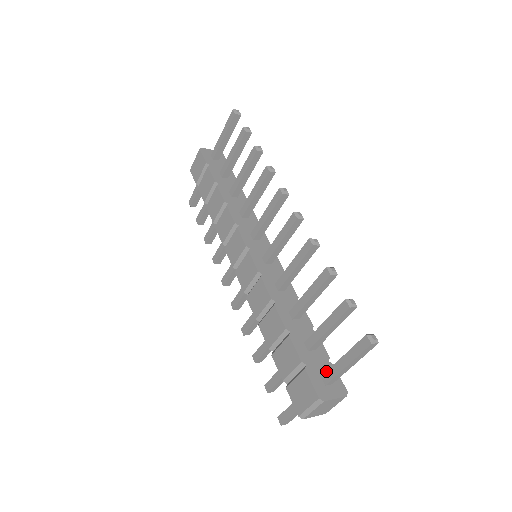
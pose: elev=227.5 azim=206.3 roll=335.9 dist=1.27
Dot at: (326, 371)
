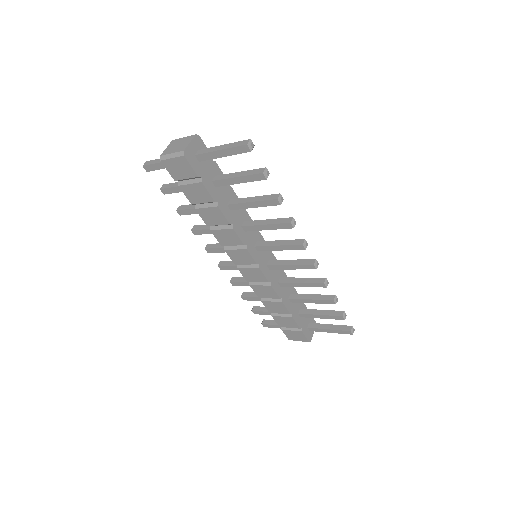
Dot at: (313, 328)
